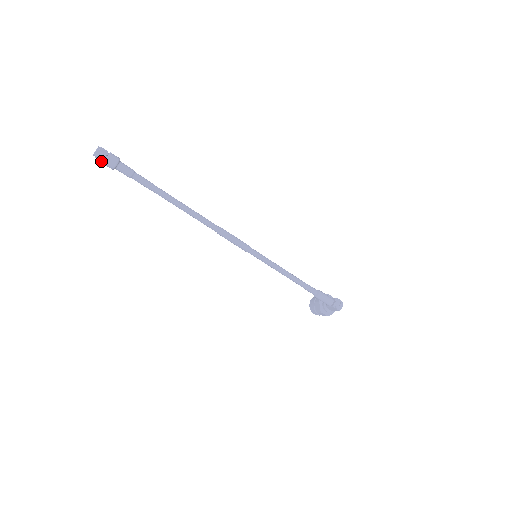
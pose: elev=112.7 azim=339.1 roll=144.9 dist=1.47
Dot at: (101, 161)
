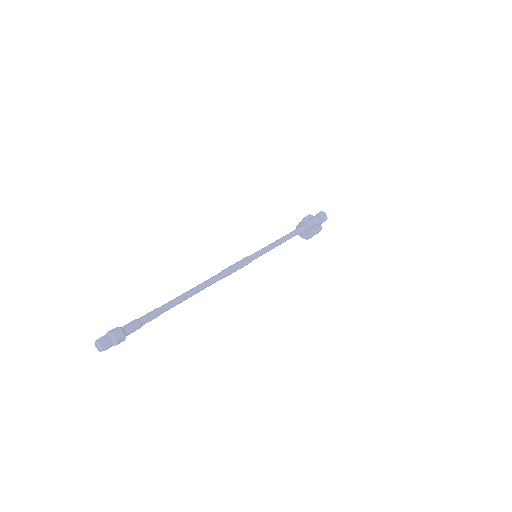
Dot at: occluded
